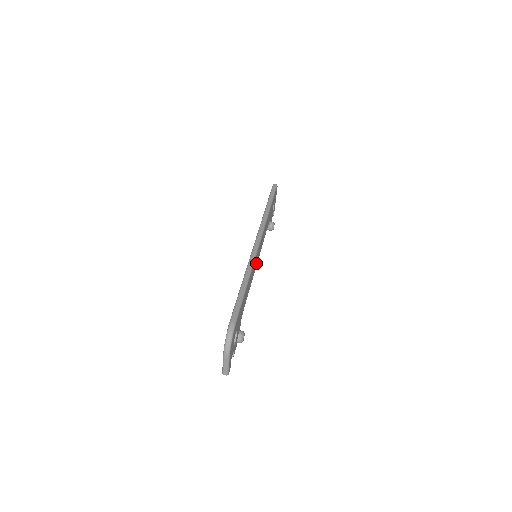
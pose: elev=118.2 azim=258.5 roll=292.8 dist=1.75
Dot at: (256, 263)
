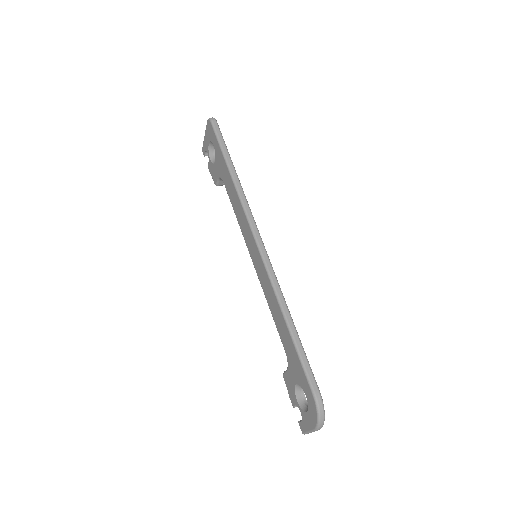
Dot at: occluded
